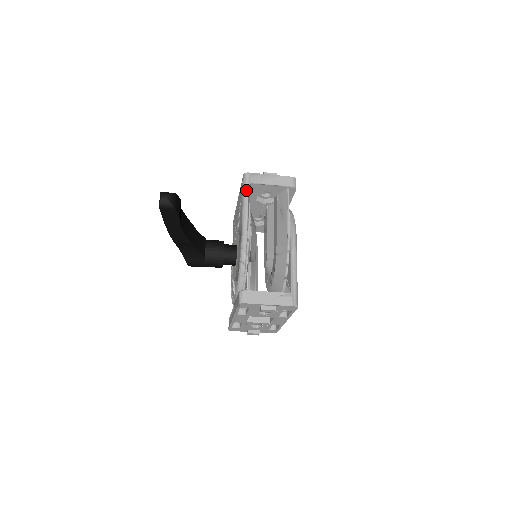
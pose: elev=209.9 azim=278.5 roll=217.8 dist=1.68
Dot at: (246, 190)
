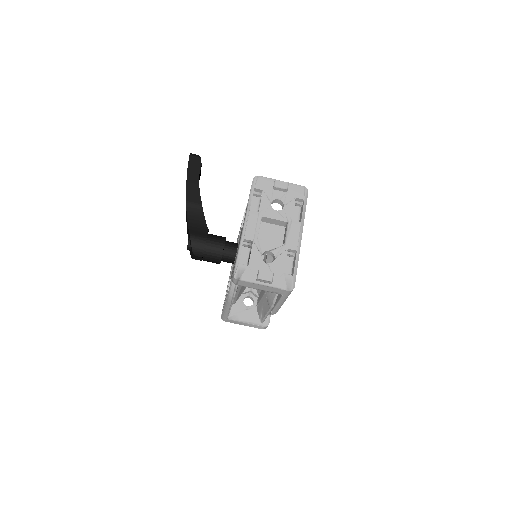
Dot at: occluded
